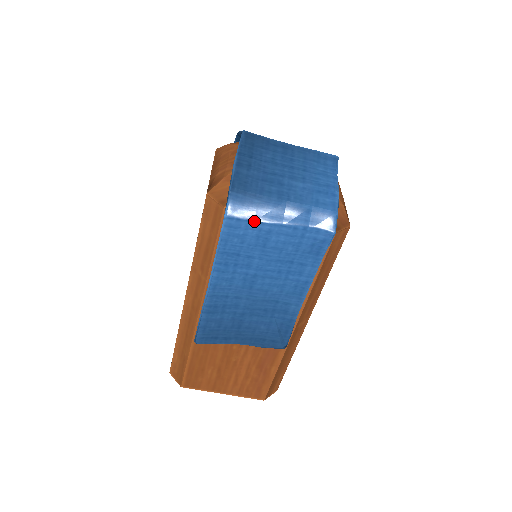
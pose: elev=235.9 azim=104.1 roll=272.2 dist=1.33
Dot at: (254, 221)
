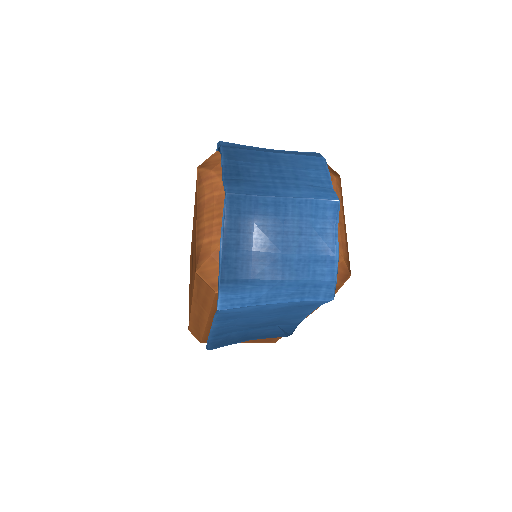
Dot at: (248, 306)
